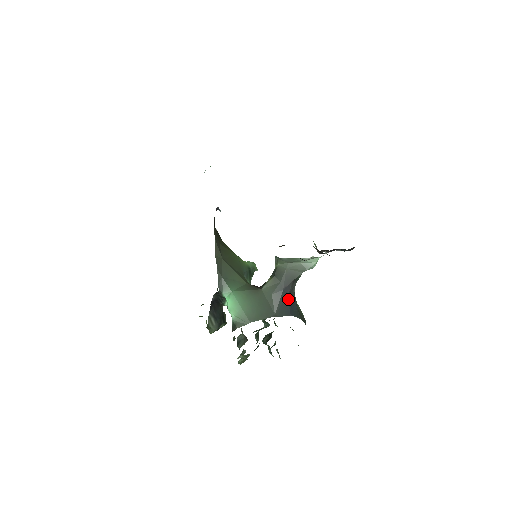
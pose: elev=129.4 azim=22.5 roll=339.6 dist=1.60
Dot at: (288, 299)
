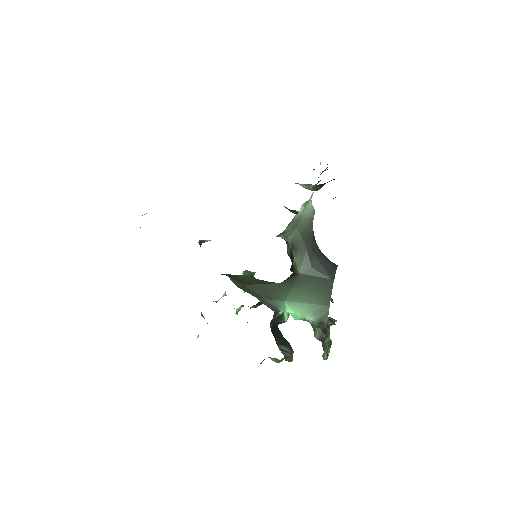
Dot at: (323, 258)
